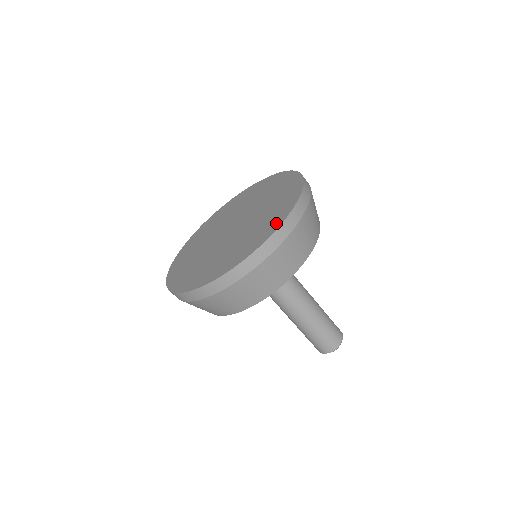
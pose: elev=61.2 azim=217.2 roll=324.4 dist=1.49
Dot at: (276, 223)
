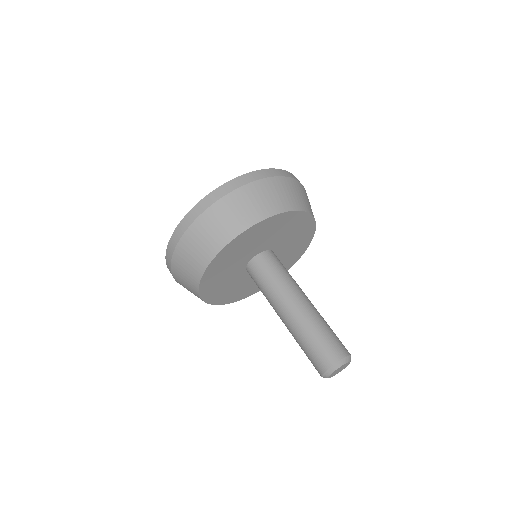
Dot at: occluded
